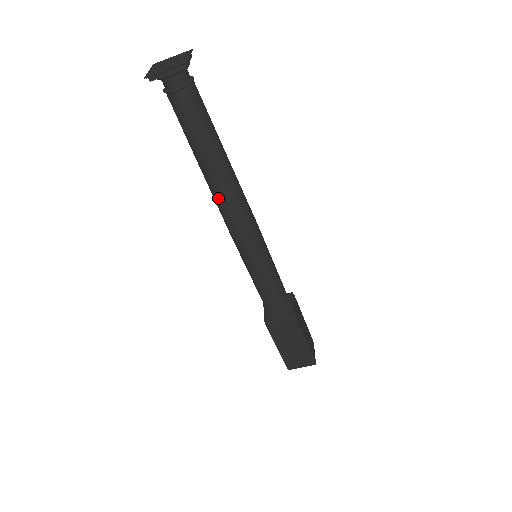
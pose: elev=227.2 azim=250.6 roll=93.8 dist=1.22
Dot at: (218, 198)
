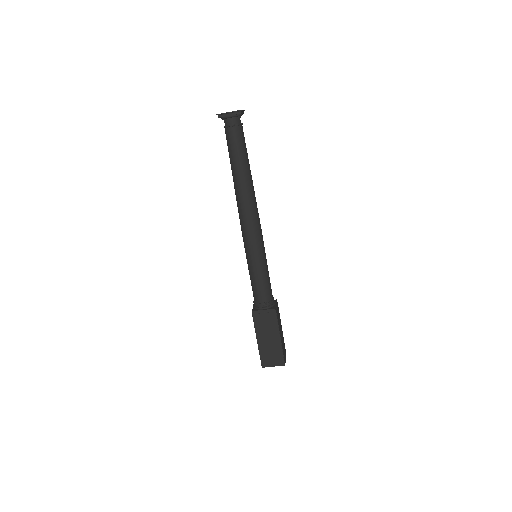
Dot at: (240, 201)
